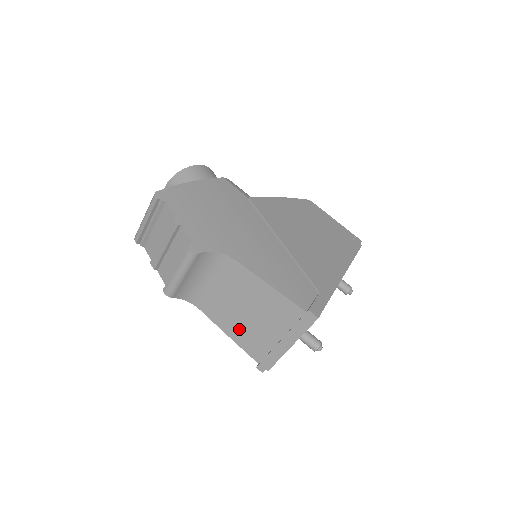
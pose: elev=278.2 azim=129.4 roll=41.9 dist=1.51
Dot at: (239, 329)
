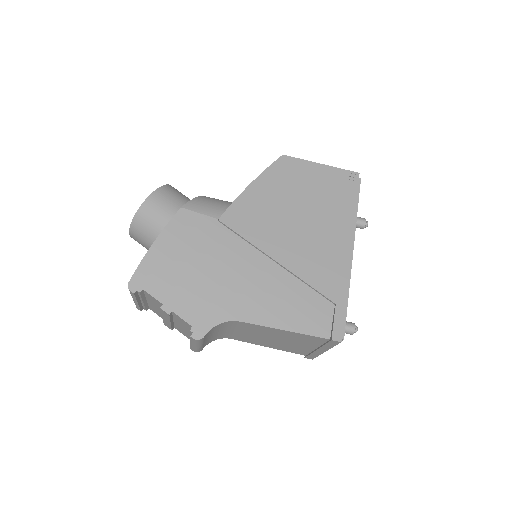
Dot at: (274, 345)
